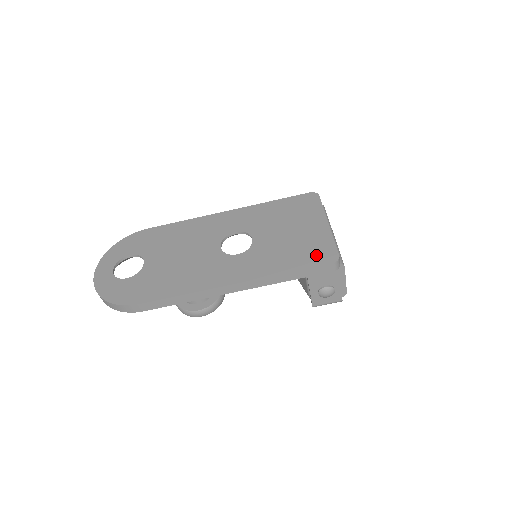
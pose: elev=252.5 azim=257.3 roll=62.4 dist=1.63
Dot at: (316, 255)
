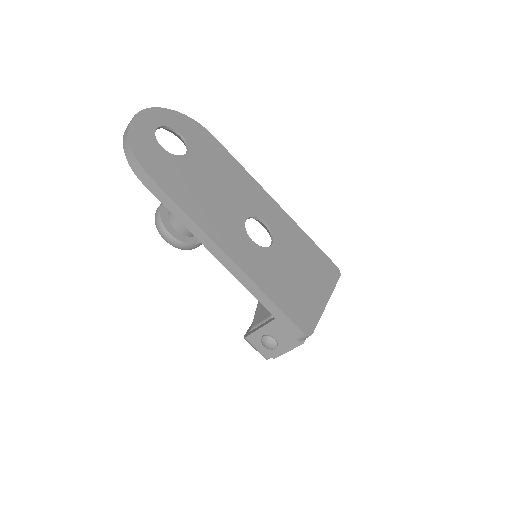
Dot at: (299, 313)
